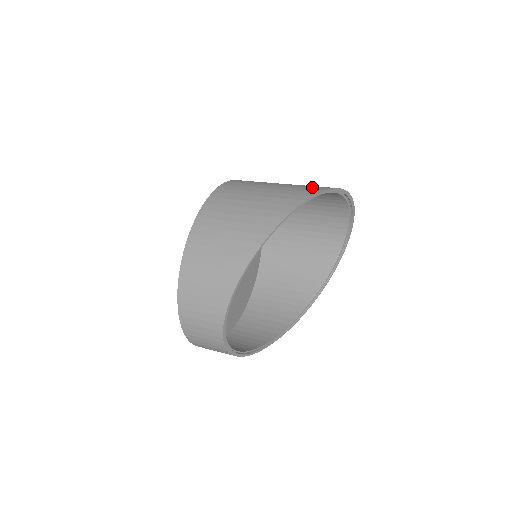
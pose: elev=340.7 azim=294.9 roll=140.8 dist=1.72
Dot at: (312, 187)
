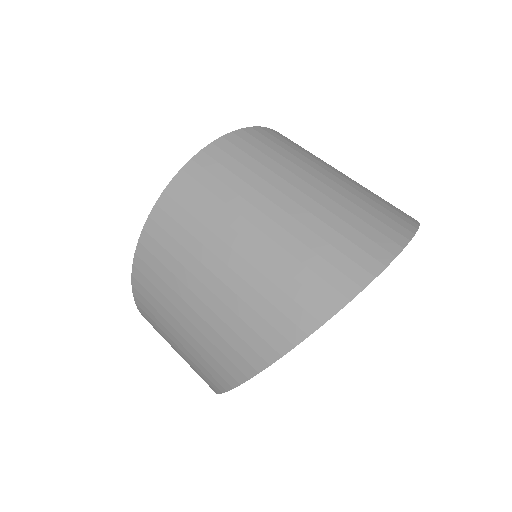
Dot at: (254, 333)
